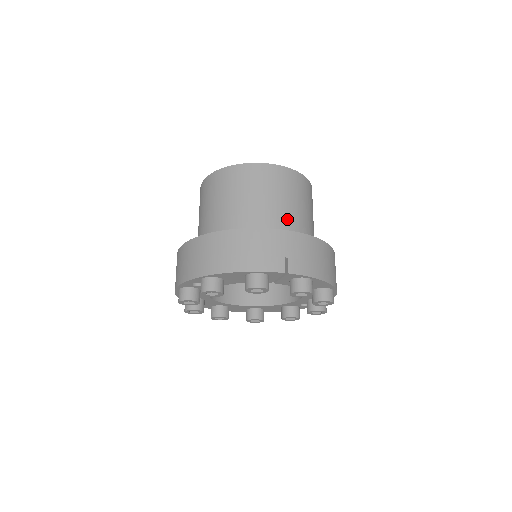
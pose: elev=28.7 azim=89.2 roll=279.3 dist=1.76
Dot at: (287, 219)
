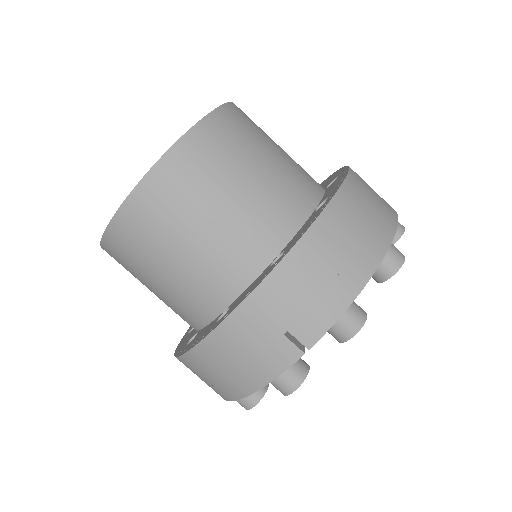
Dot at: (234, 244)
